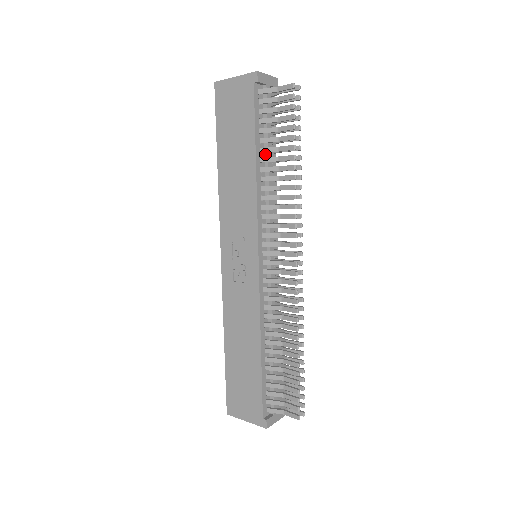
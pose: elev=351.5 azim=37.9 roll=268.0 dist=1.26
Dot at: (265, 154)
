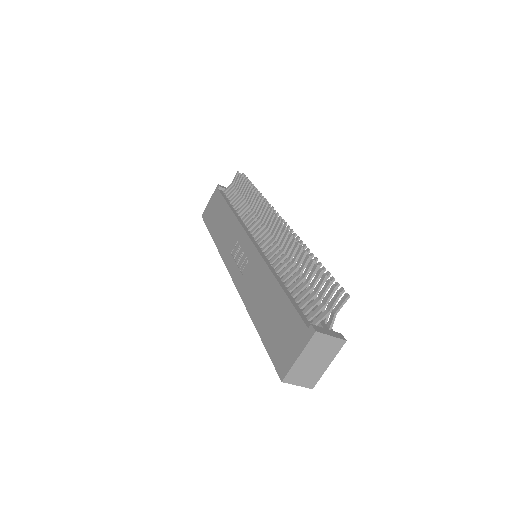
Dot at: occluded
